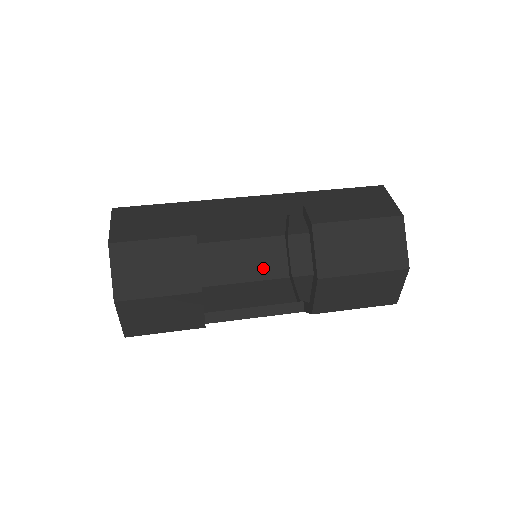
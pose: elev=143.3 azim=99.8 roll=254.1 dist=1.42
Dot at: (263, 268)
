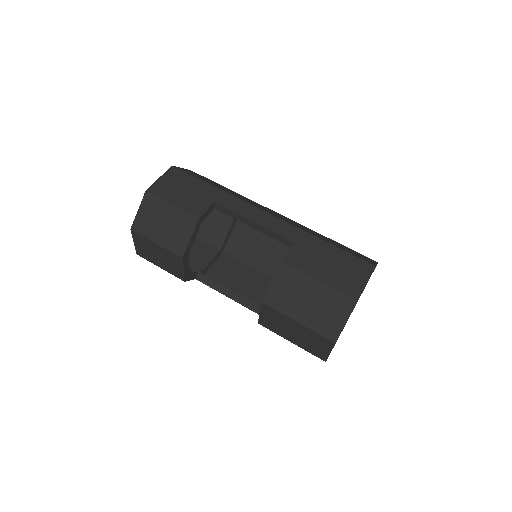
Dot at: (273, 267)
